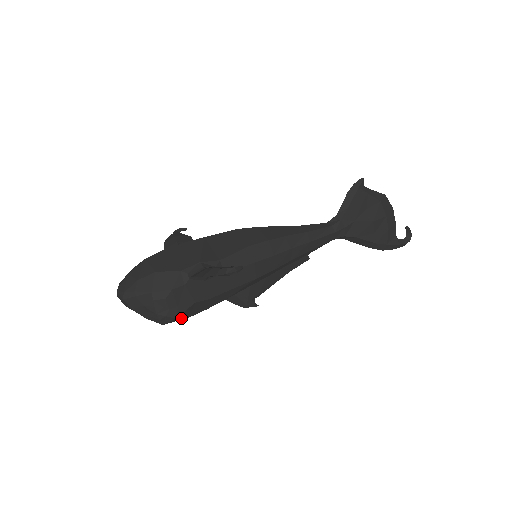
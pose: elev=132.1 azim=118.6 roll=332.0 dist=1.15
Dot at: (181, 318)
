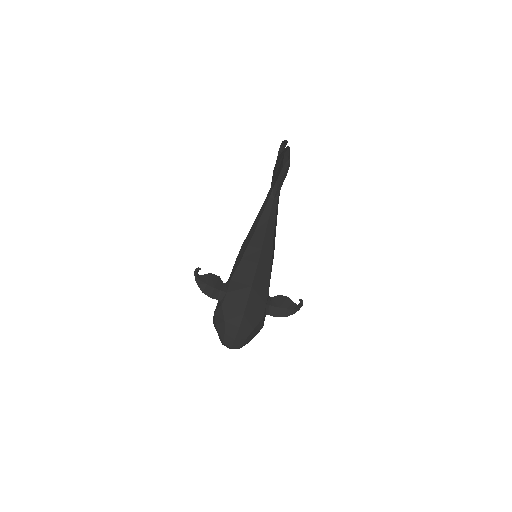
Dot at: occluded
